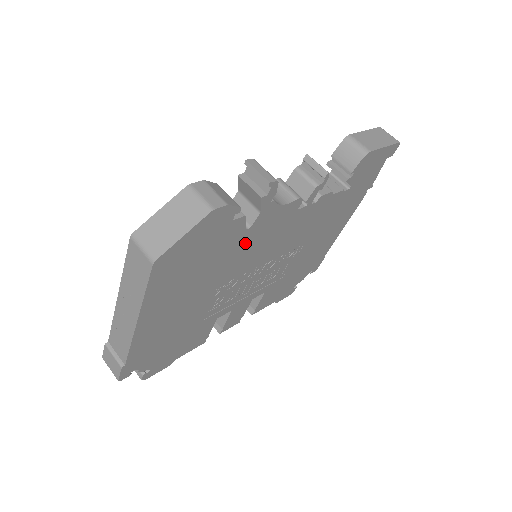
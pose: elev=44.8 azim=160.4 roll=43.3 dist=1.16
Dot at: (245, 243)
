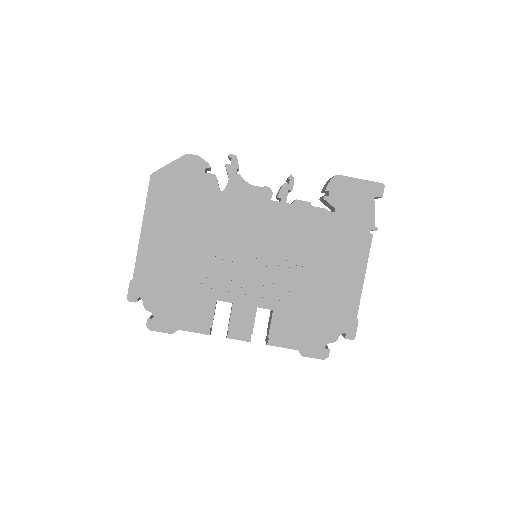
Dot at: (223, 207)
